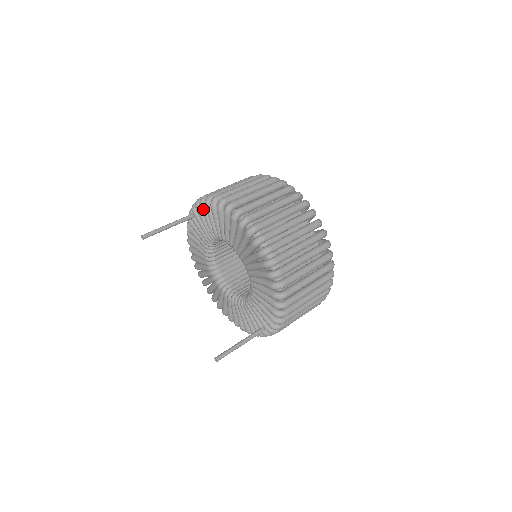
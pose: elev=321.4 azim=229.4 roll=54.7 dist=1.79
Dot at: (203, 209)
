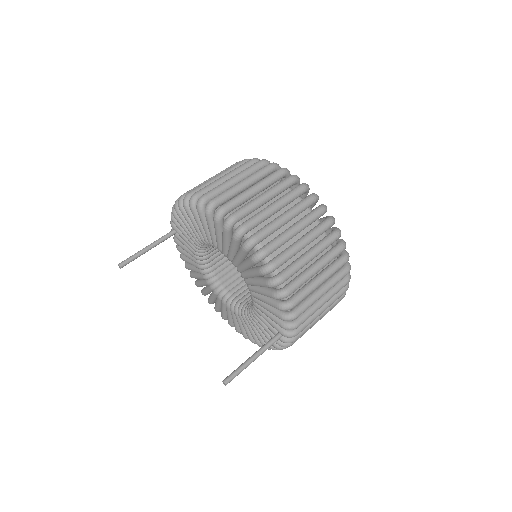
Dot at: (176, 217)
